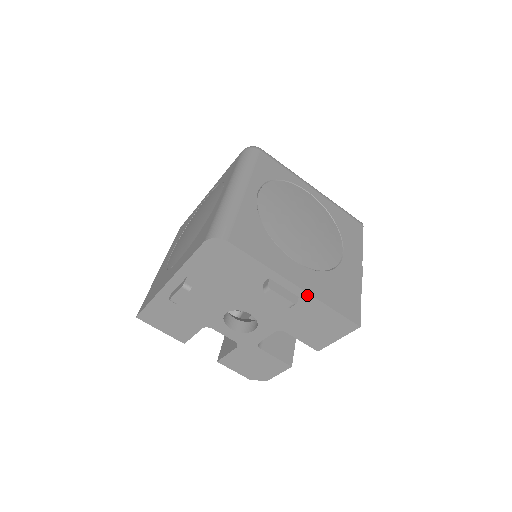
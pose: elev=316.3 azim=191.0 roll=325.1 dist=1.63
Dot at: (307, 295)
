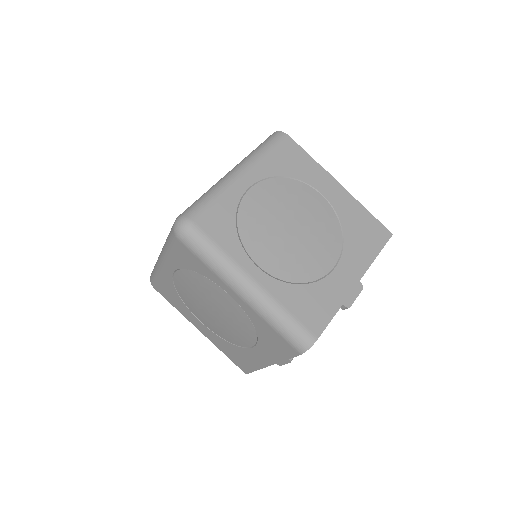
Dot at: (363, 274)
